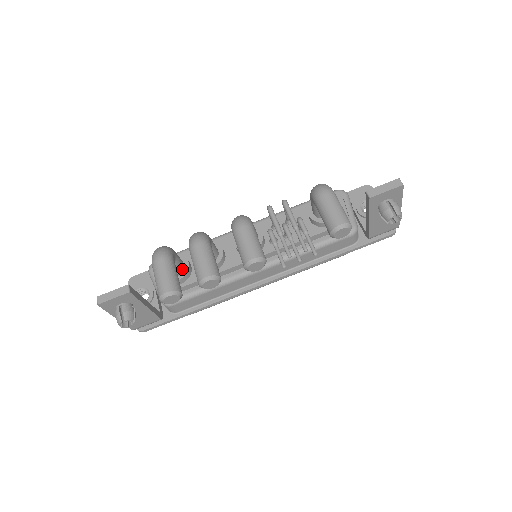
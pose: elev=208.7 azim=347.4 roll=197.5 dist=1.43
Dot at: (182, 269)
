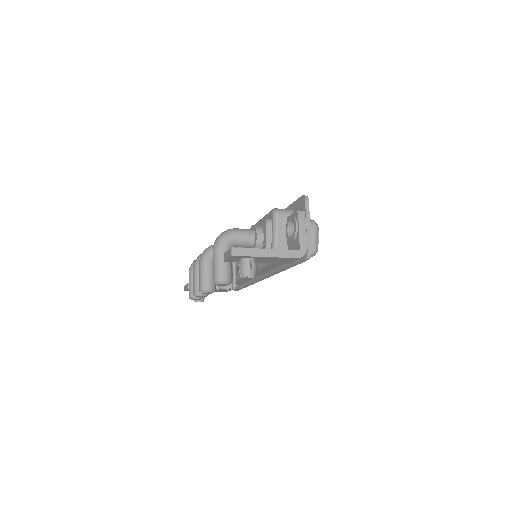
Dot at: occluded
